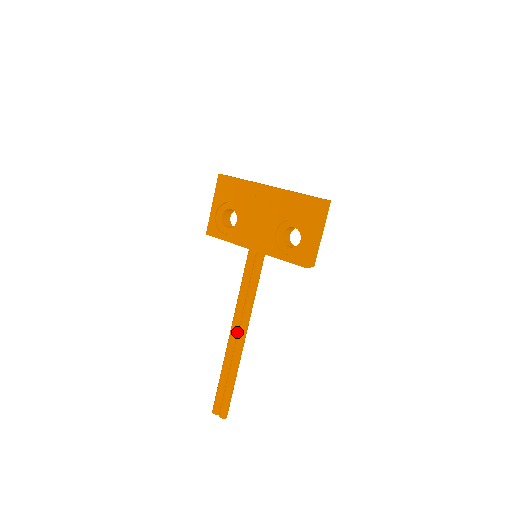
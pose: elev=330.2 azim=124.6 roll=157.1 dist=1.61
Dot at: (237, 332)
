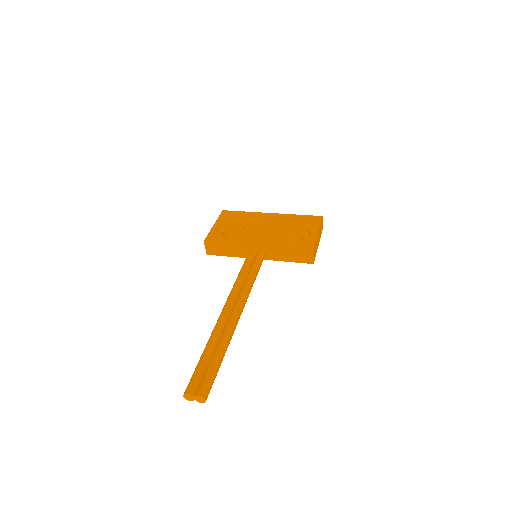
Dot at: (232, 309)
